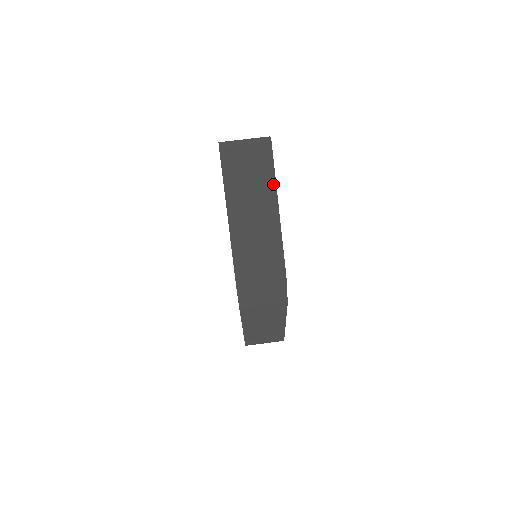
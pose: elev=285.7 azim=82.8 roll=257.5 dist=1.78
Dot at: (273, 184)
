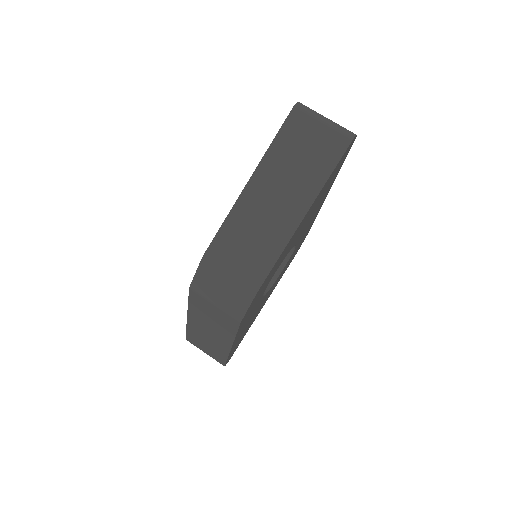
Dot at: (320, 185)
